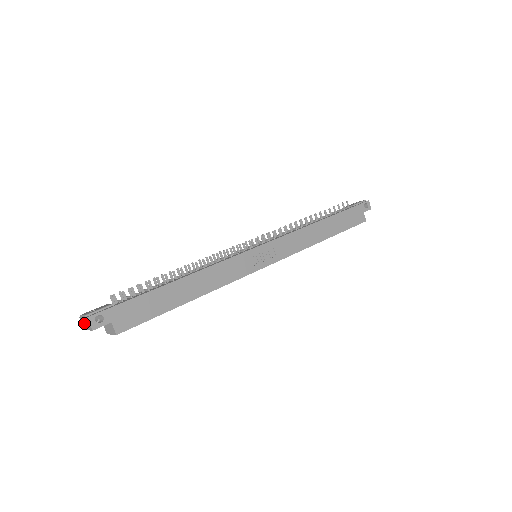
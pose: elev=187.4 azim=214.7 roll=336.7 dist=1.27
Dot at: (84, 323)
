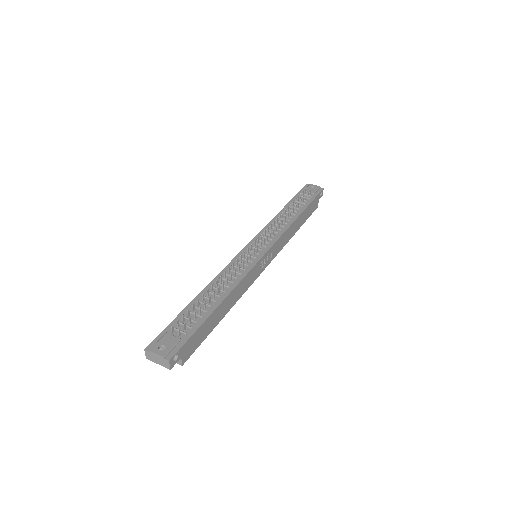
Dot at: (154, 358)
